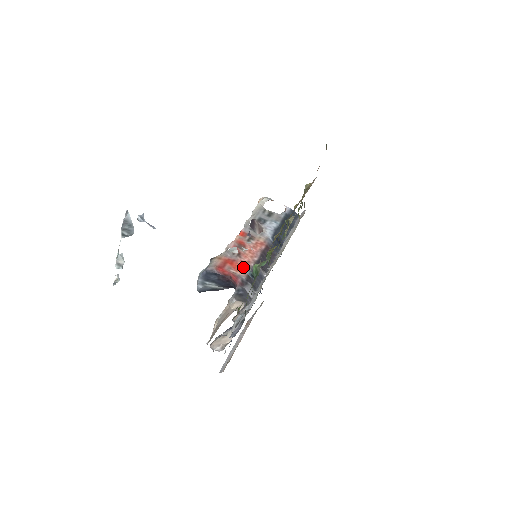
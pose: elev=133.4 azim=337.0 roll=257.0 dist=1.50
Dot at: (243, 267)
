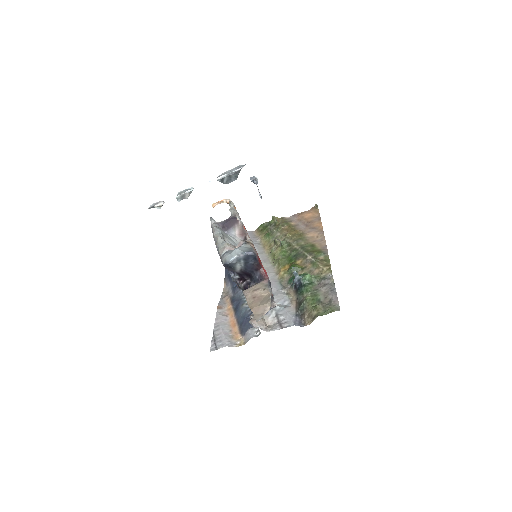
Dot at: occluded
